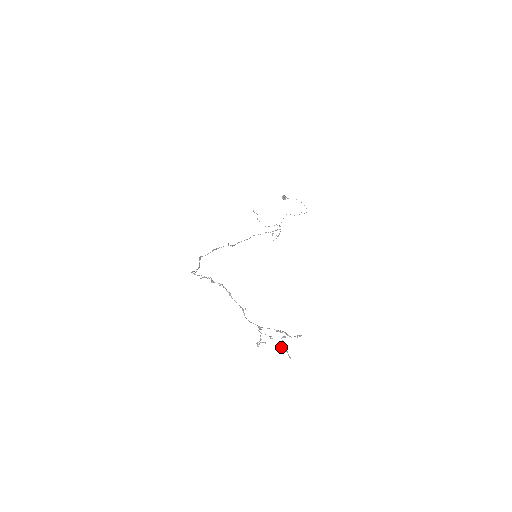
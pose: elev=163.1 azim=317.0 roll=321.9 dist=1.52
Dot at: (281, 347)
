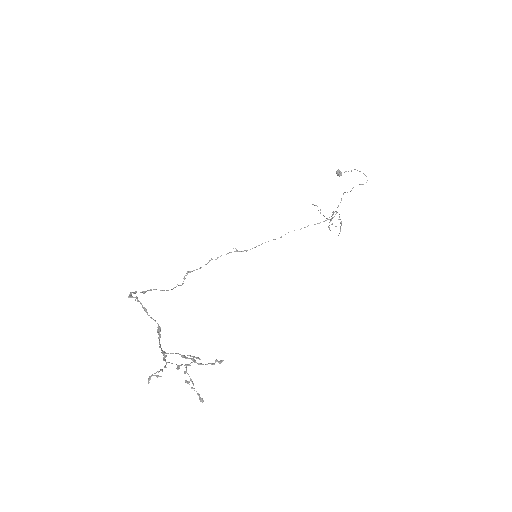
Dot at: (185, 382)
